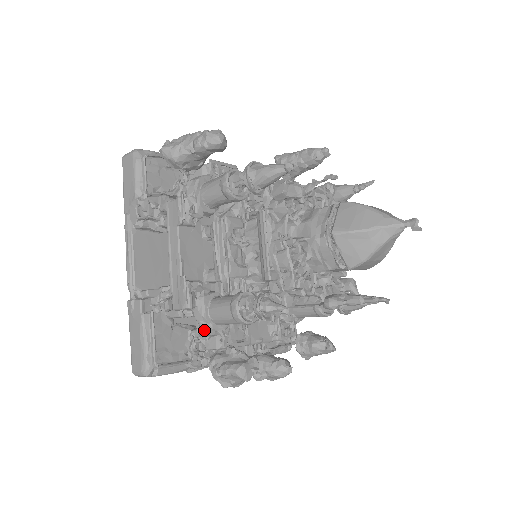
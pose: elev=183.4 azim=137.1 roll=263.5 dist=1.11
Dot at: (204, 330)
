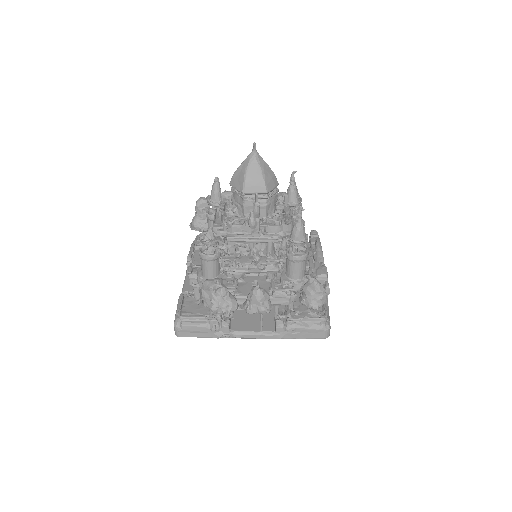
Dot at: (200, 284)
